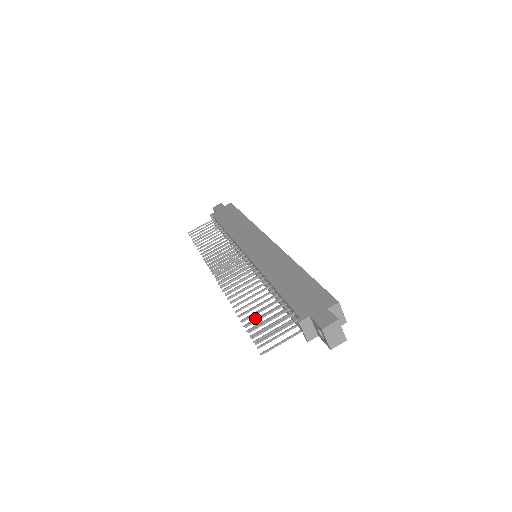
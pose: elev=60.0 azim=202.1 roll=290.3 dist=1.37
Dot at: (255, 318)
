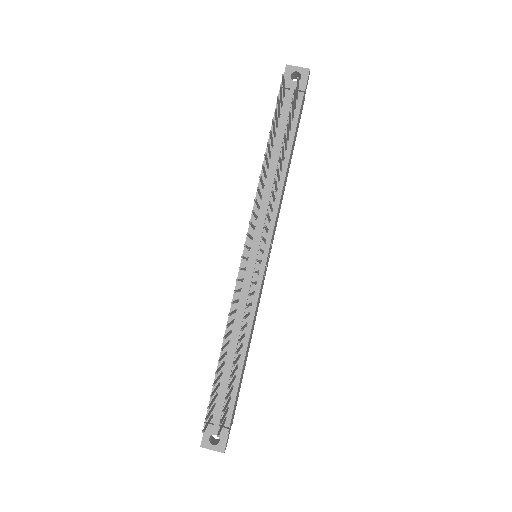
Dot at: (284, 140)
